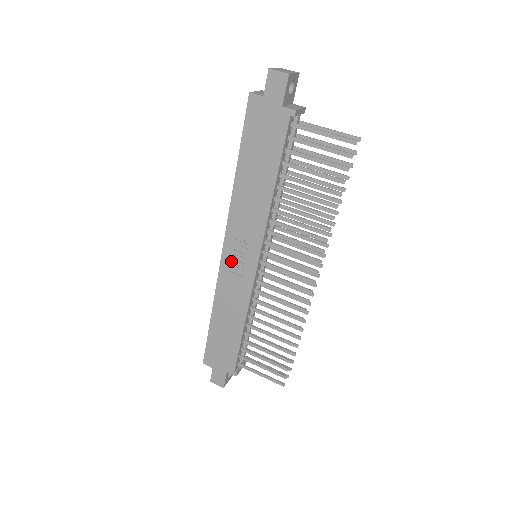
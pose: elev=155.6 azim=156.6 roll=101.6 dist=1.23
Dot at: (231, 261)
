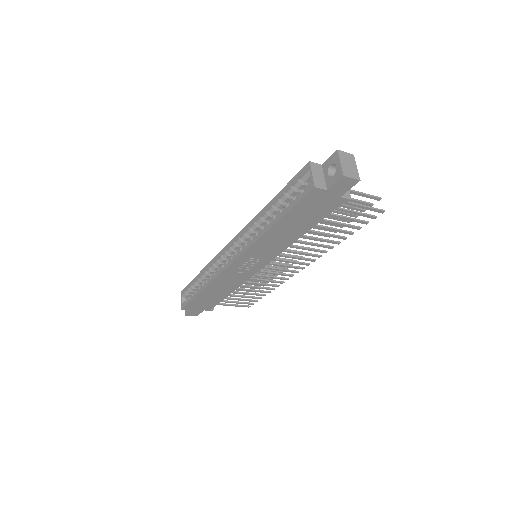
Dot at: (238, 267)
